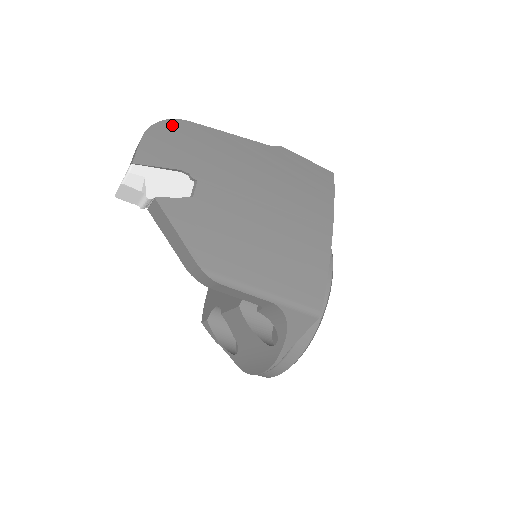
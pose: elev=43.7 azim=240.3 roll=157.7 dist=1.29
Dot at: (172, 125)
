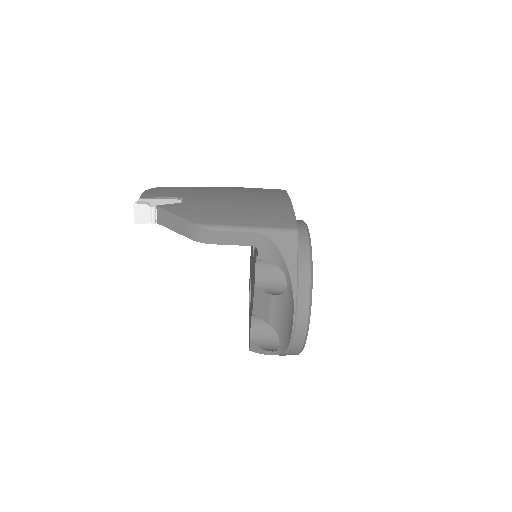
Dot at: (162, 188)
